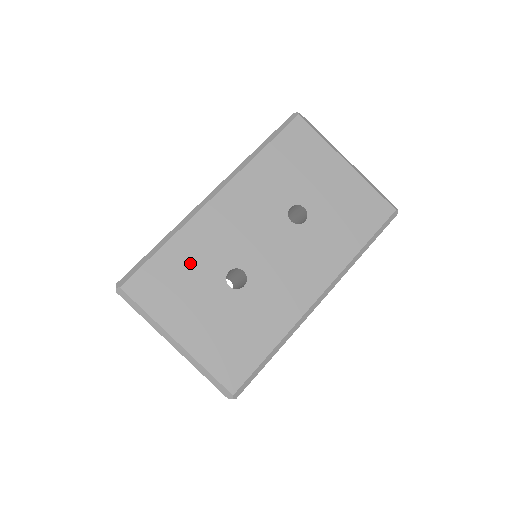
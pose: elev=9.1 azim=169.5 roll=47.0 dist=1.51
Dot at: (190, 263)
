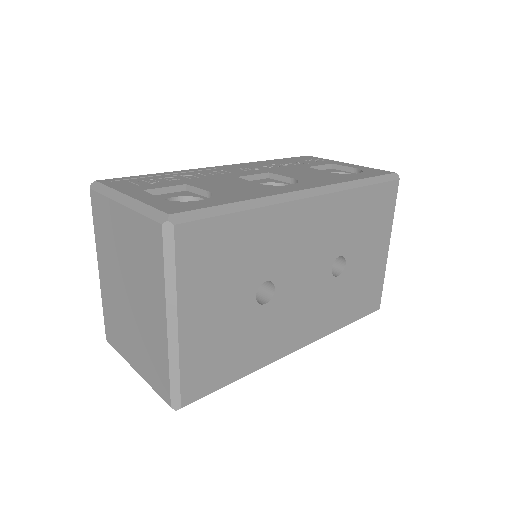
Dot at: (247, 249)
